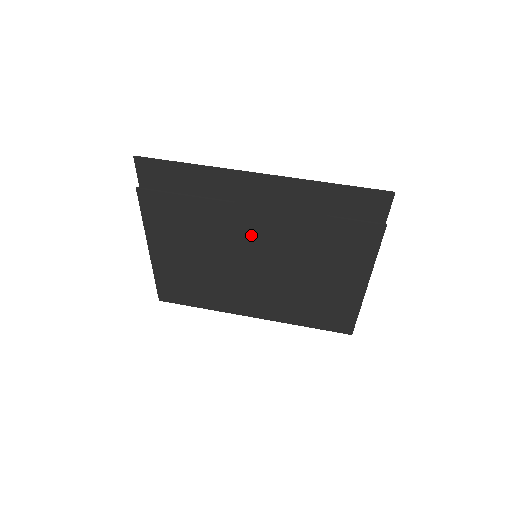
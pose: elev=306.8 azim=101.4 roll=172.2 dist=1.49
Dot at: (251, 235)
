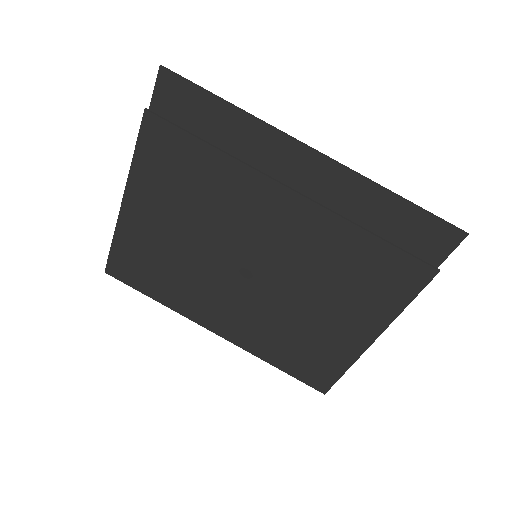
Dot at: (265, 226)
